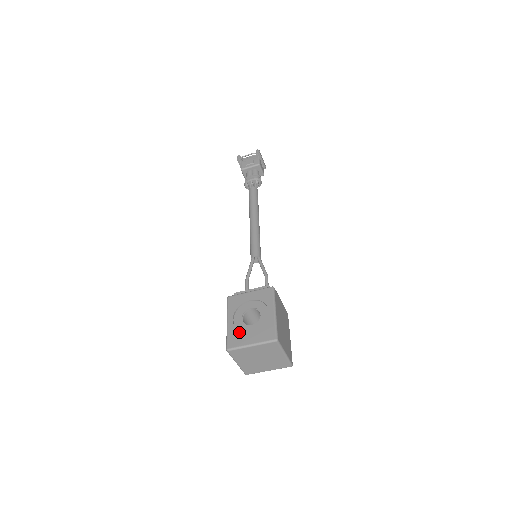
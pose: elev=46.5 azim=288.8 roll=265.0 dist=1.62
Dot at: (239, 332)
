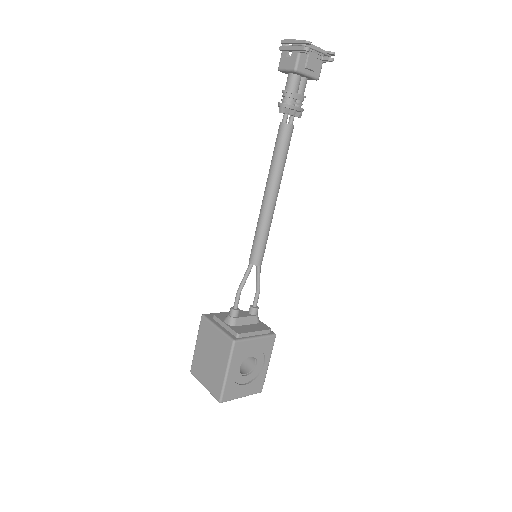
Dot at: (236, 385)
